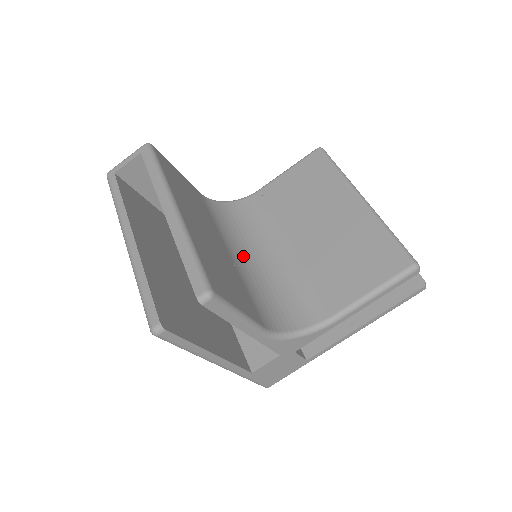
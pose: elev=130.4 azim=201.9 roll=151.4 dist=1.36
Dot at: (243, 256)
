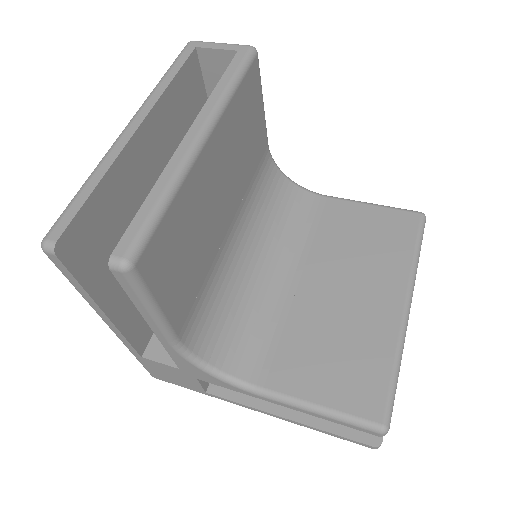
Dot at: (243, 245)
